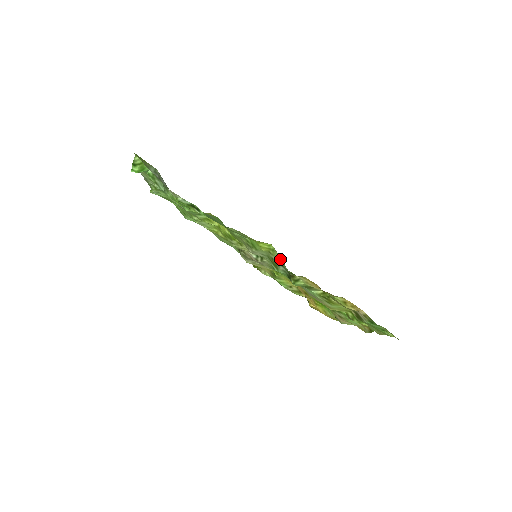
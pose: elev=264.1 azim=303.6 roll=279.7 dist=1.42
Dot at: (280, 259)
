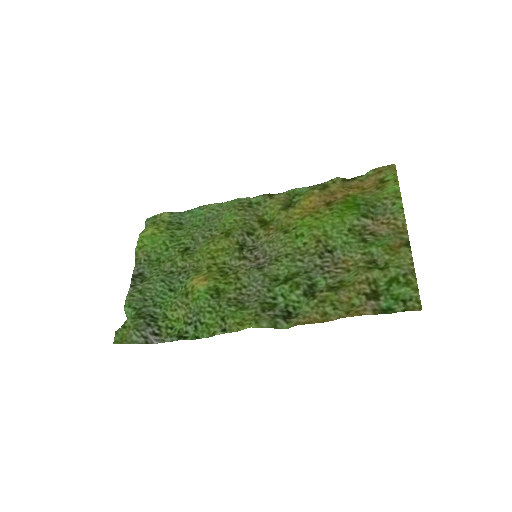
Dot at: (268, 322)
